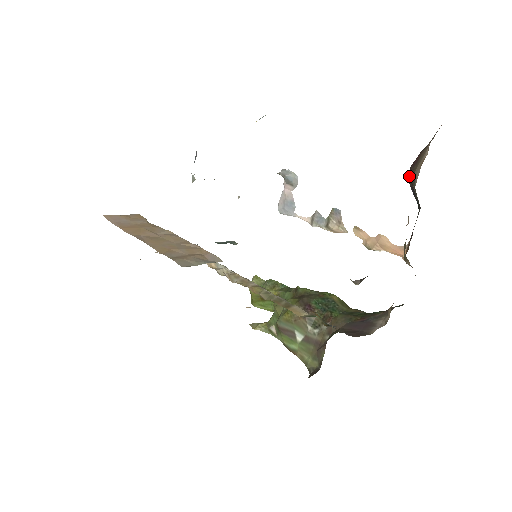
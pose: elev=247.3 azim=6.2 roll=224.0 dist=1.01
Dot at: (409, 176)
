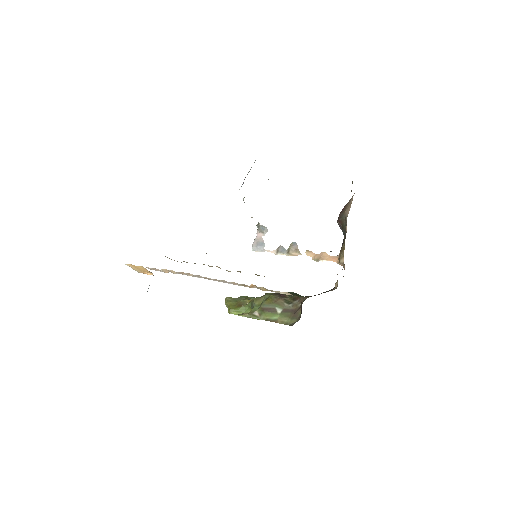
Dot at: (339, 218)
